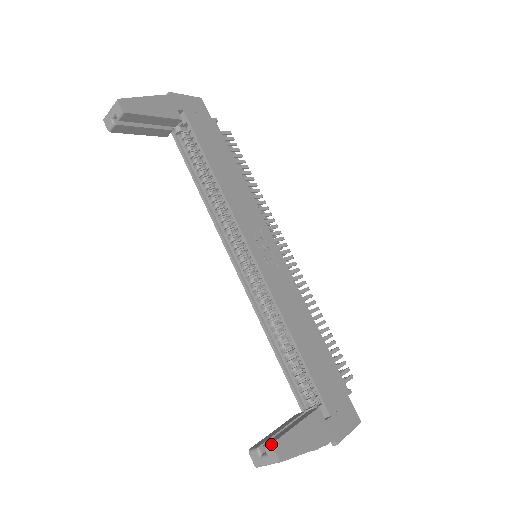
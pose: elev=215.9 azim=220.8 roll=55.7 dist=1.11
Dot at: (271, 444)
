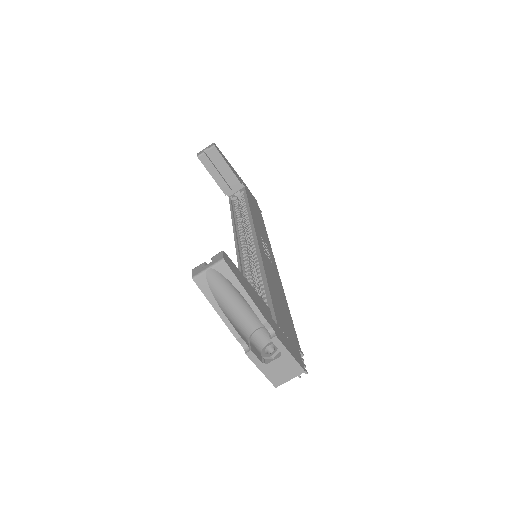
Dot at: (221, 251)
